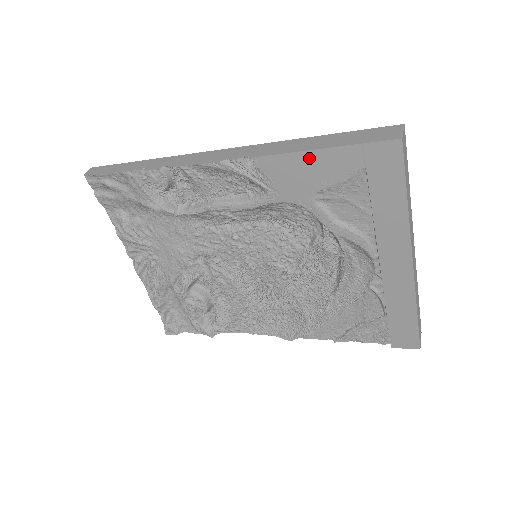
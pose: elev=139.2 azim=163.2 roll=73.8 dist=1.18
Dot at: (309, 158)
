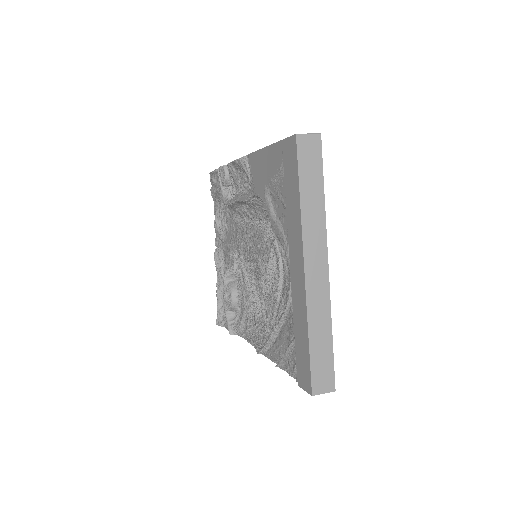
Dot at: (264, 154)
